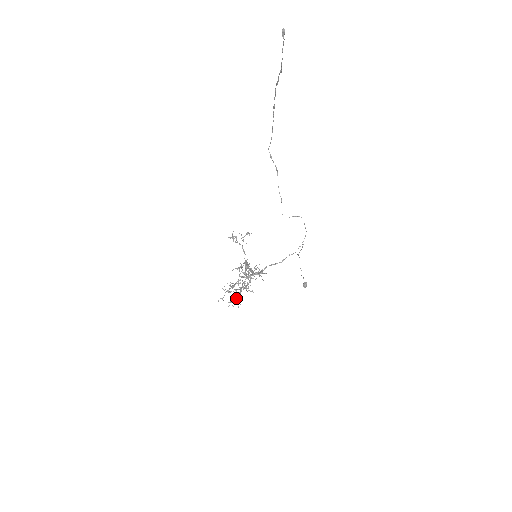
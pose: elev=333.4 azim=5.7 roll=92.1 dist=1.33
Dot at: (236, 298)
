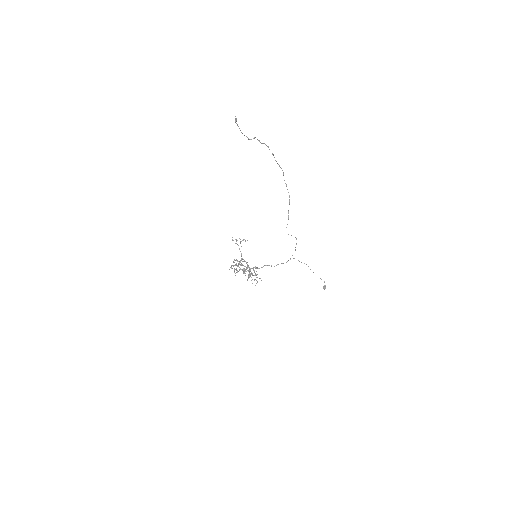
Dot at: (247, 279)
